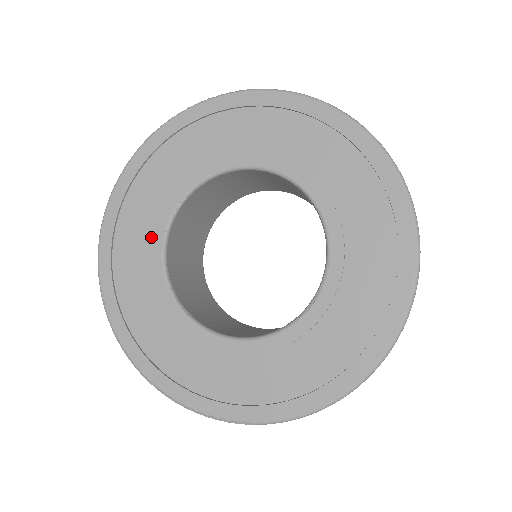
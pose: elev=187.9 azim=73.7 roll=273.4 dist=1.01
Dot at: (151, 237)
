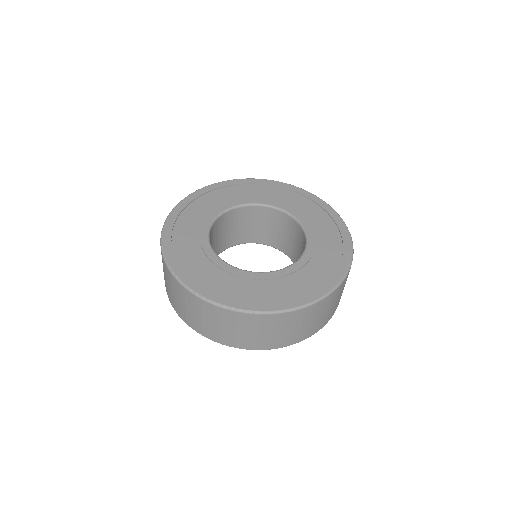
Dot at: (201, 224)
